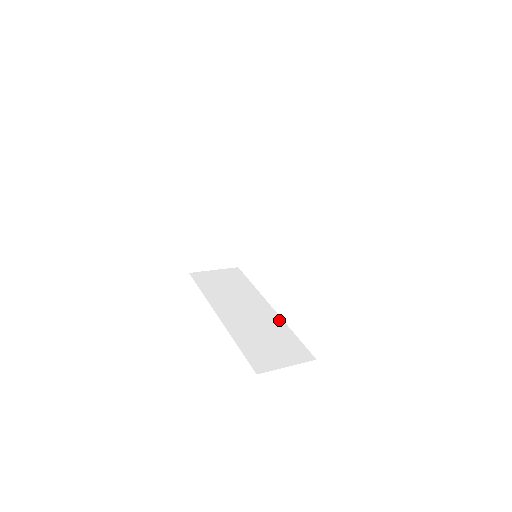
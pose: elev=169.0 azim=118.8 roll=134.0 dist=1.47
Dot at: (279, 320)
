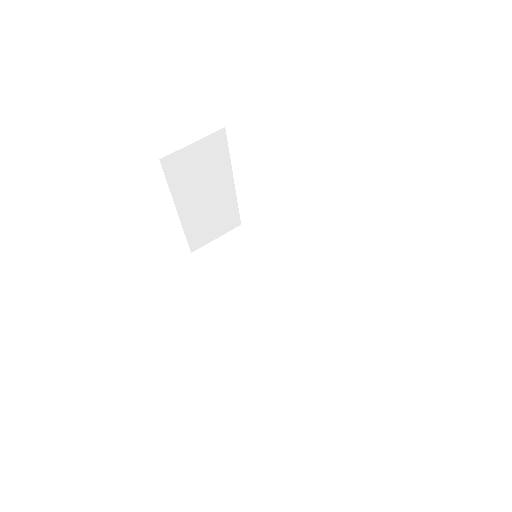
Dot at: (297, 296)
